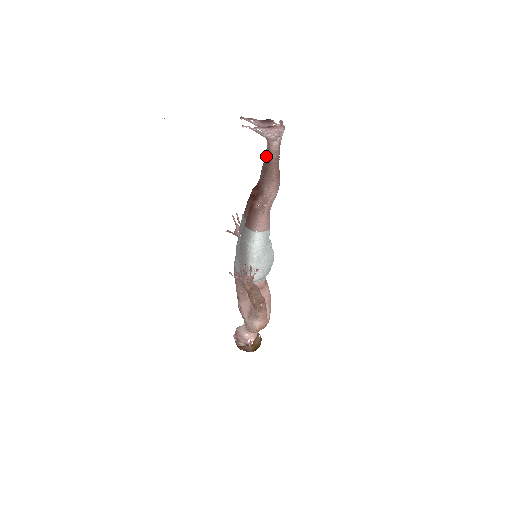
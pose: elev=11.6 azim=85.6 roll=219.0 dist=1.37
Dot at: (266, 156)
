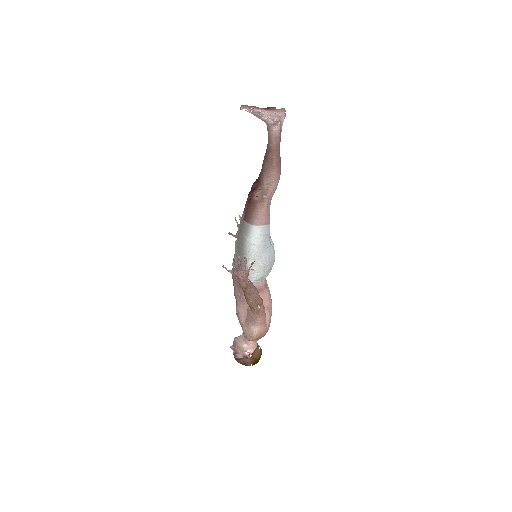
Dot at: occluded
